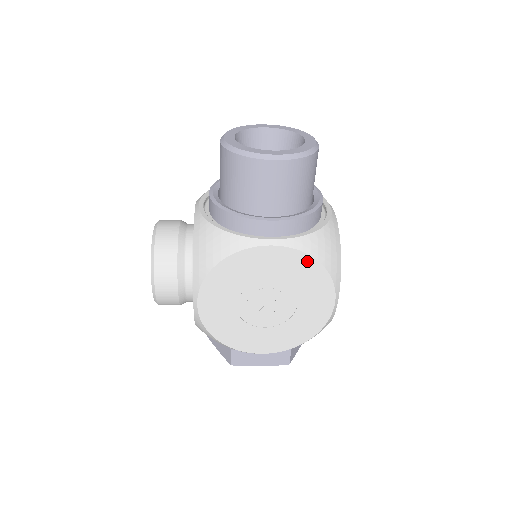
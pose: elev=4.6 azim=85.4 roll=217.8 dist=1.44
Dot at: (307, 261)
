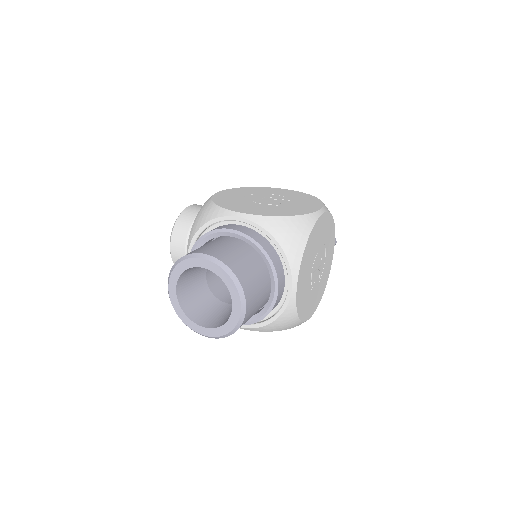
Dot at: occluded
